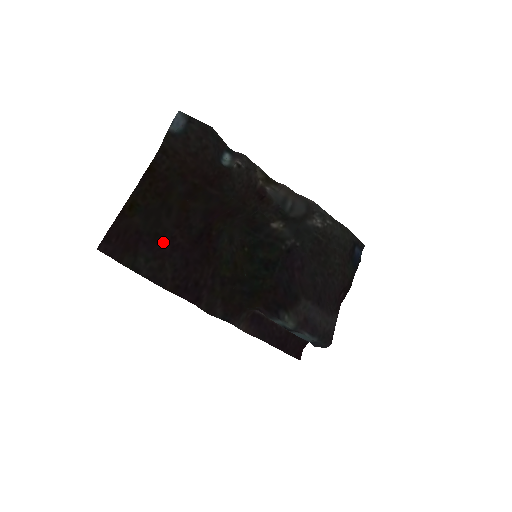
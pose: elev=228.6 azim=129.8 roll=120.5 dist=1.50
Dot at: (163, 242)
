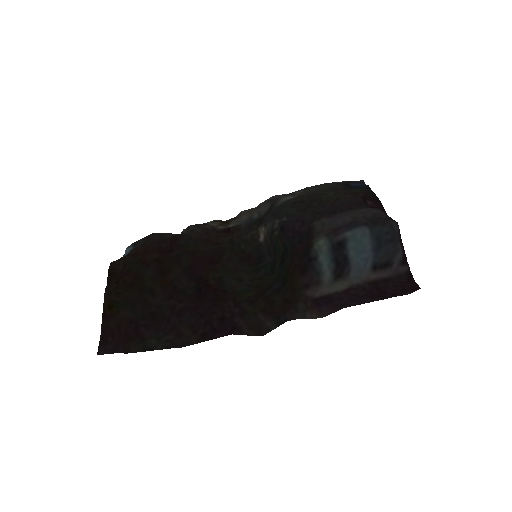
Dot at: (166, 318)
